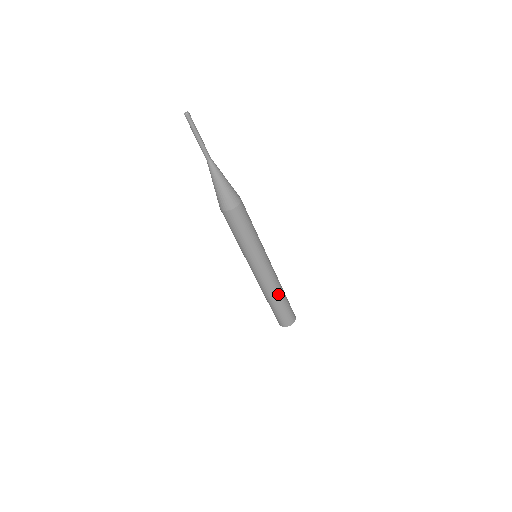
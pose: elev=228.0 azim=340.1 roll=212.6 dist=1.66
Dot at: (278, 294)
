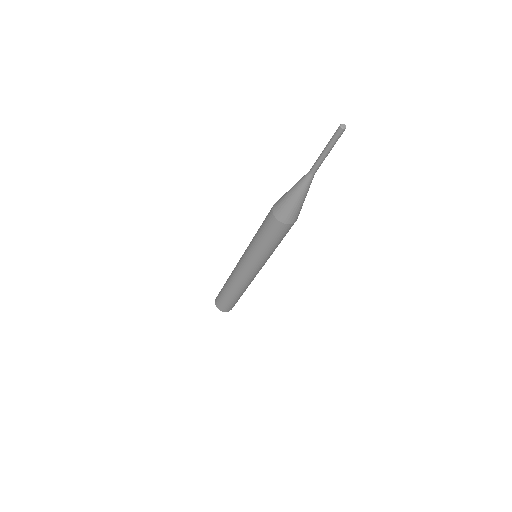
Dot at: (245, 289)
